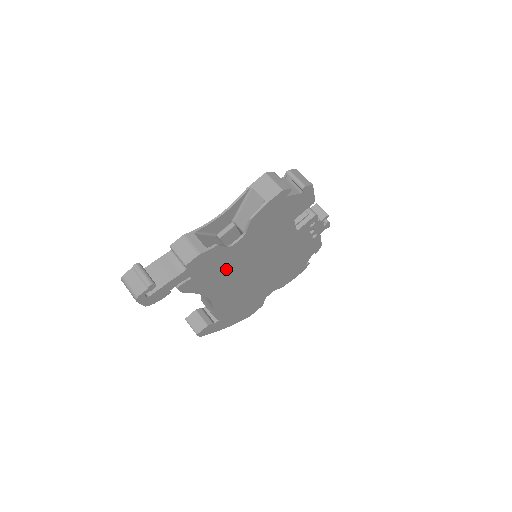
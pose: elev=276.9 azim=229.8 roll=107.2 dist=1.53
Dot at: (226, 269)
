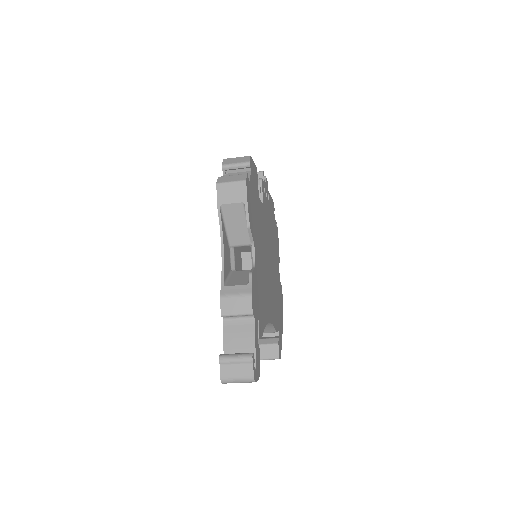
Dot at: (262, 286)
